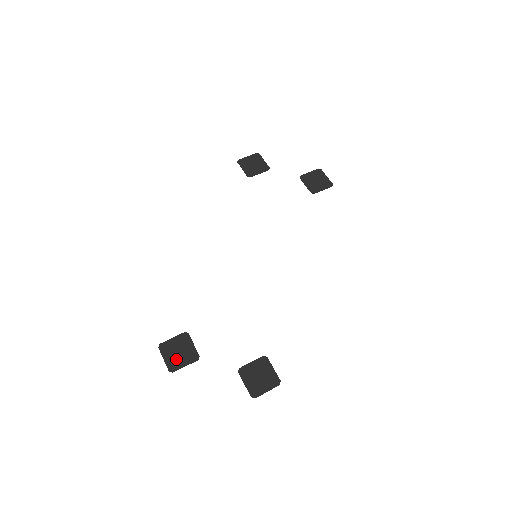
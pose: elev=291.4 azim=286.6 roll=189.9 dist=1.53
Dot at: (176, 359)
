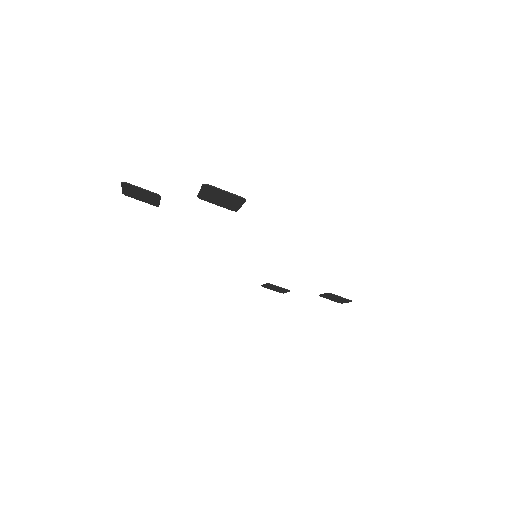
Dot at: (135, 190)
